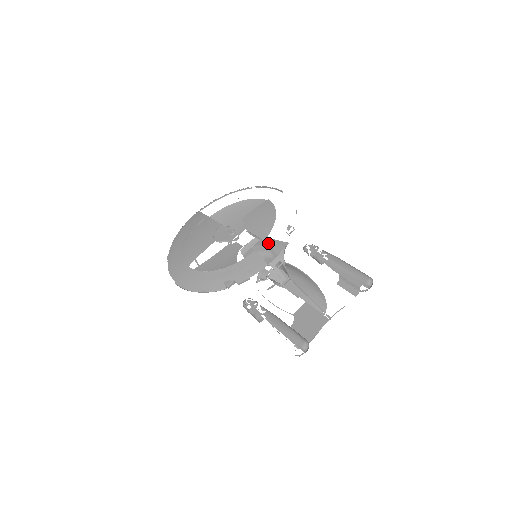
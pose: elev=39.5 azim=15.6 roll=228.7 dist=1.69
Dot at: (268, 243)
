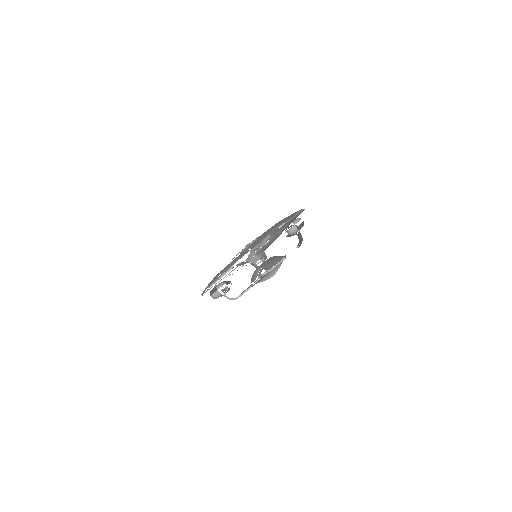
Dot at: occluded
